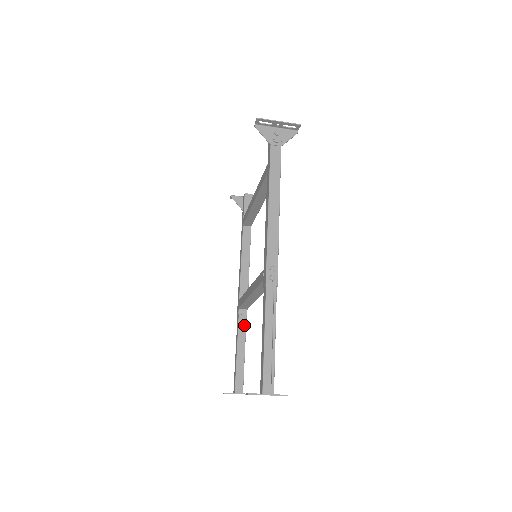
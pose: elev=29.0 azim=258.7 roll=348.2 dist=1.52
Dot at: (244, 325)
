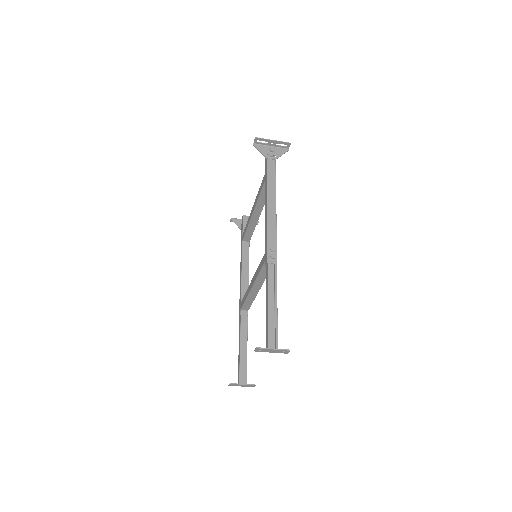
Dot at: (246, 324)
